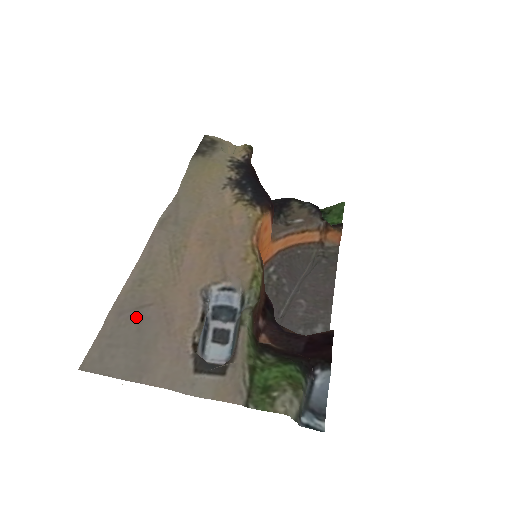
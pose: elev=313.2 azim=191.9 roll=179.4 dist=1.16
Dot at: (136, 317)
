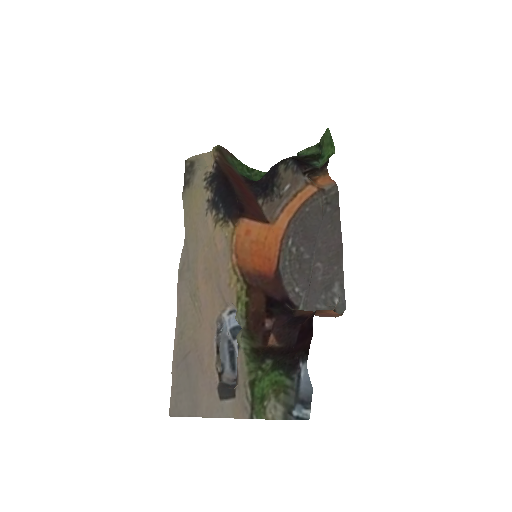
Dot at: (185, 366)
